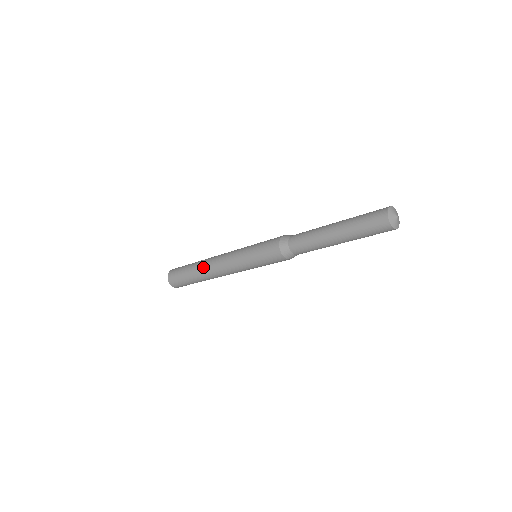
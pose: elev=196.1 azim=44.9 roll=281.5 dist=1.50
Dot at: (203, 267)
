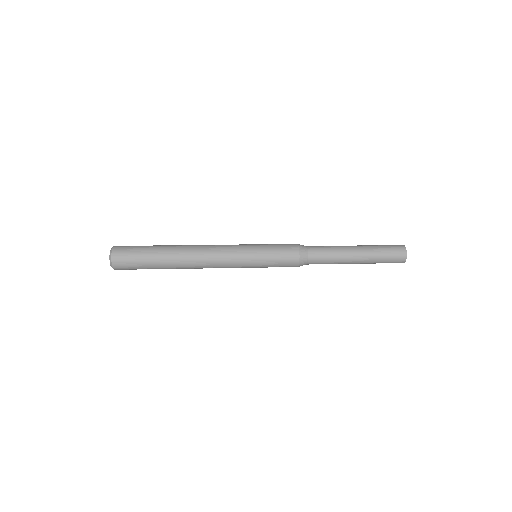
Dot at: (184, 253)
